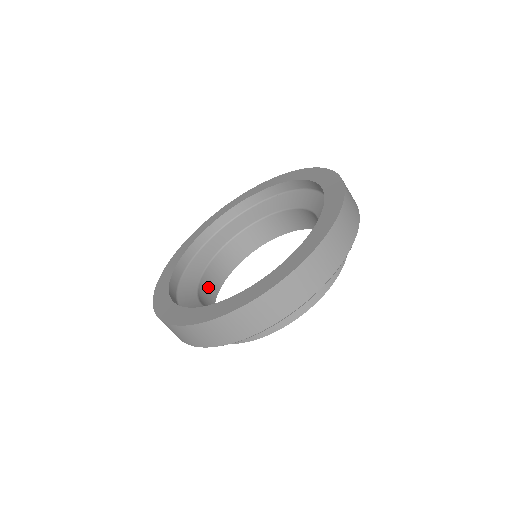
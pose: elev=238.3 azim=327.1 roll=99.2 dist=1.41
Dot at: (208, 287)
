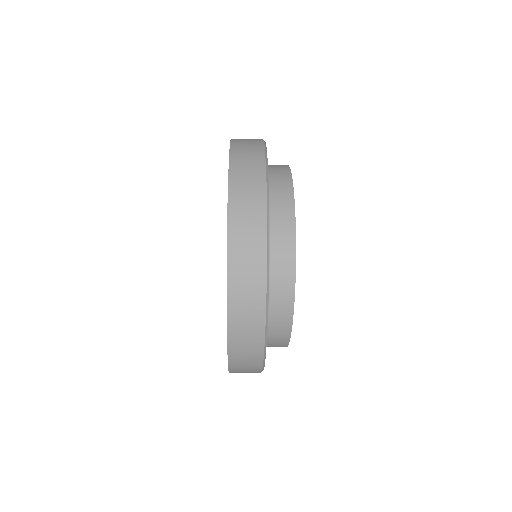
Dot at: occluded
